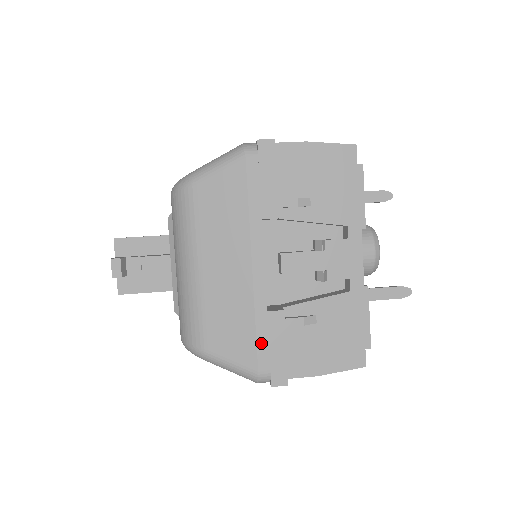
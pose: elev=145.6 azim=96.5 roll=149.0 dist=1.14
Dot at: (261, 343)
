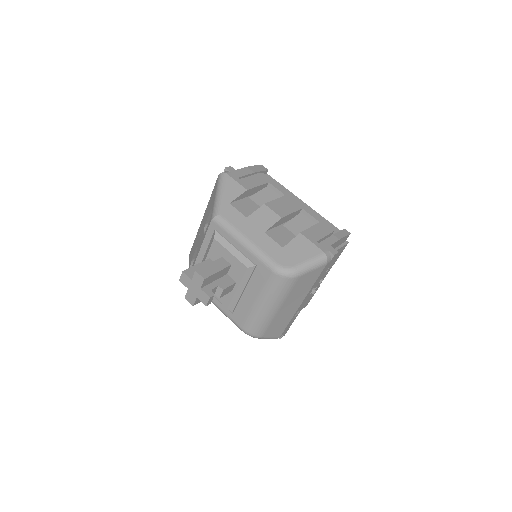
Dot at: occluded
